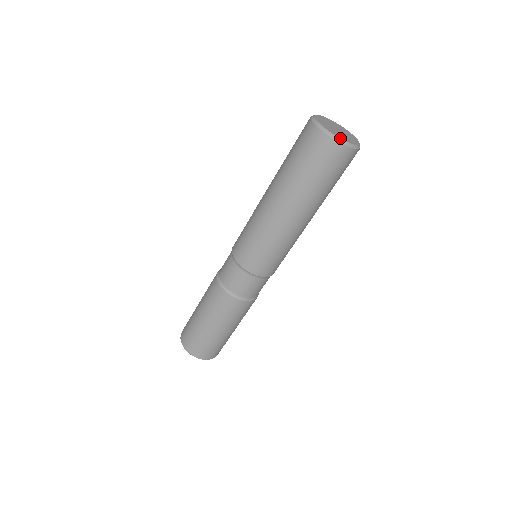
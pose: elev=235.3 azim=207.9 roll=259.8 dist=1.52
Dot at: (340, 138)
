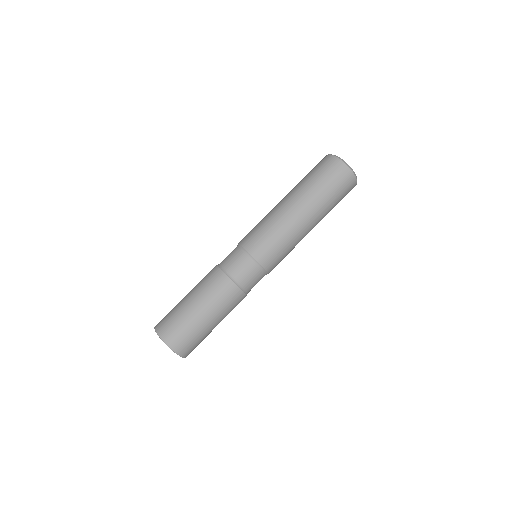
Dot at: occluded
